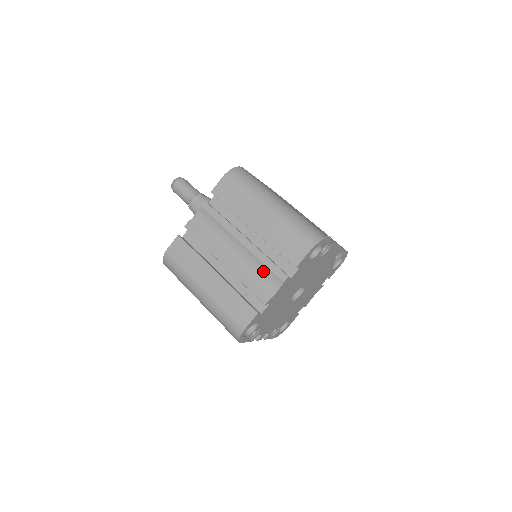
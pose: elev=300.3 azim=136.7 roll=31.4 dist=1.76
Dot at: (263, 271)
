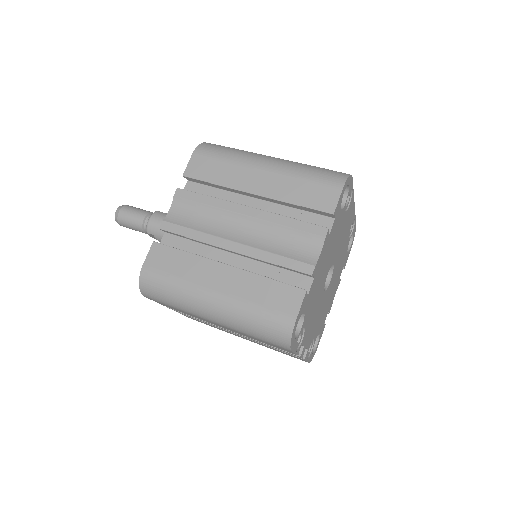
Dot at: (290, 237)
